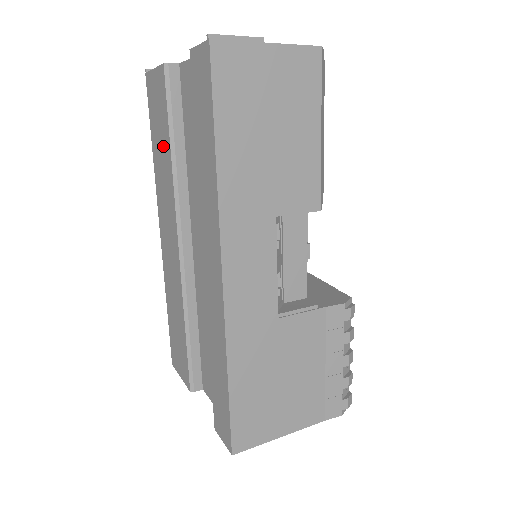
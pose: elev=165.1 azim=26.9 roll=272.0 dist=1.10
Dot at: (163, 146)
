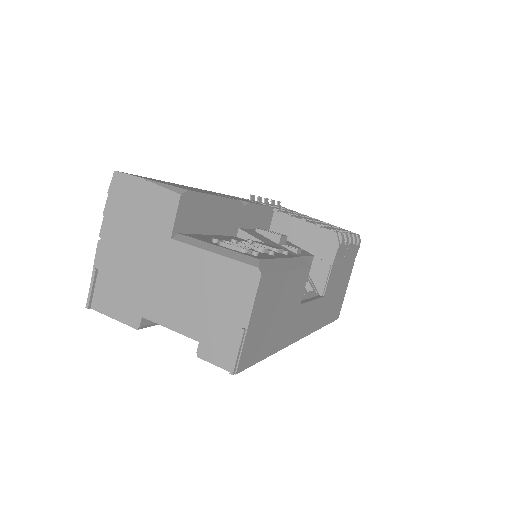
Dot at: occluded
